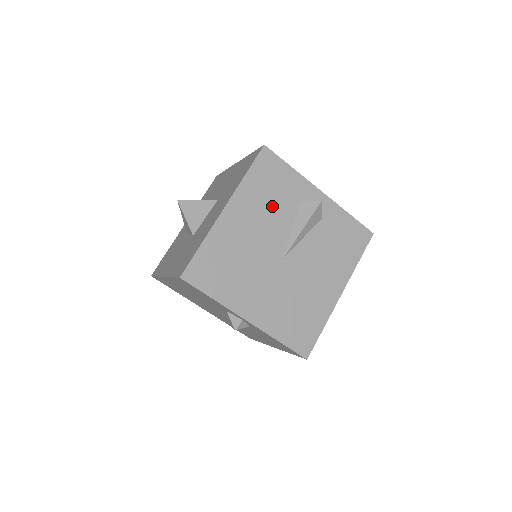
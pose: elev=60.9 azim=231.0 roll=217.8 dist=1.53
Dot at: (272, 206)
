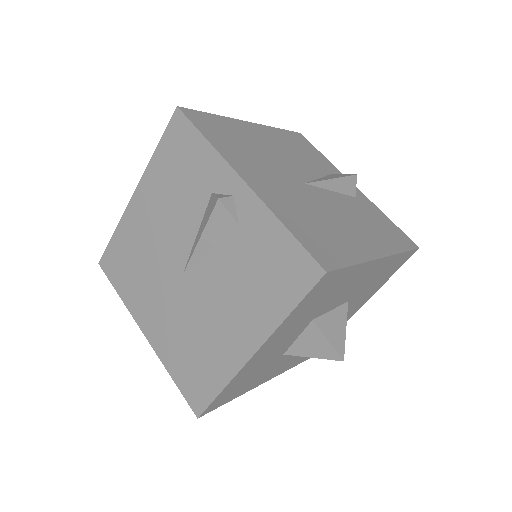
Dot at: (300, 155)
